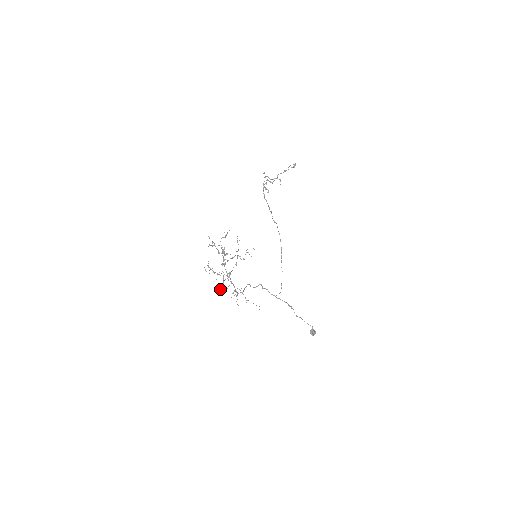
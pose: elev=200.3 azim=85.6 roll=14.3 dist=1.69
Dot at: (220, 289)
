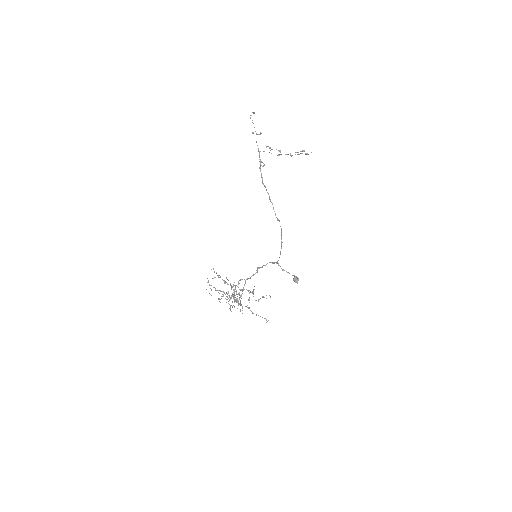
Dot at: occluded
